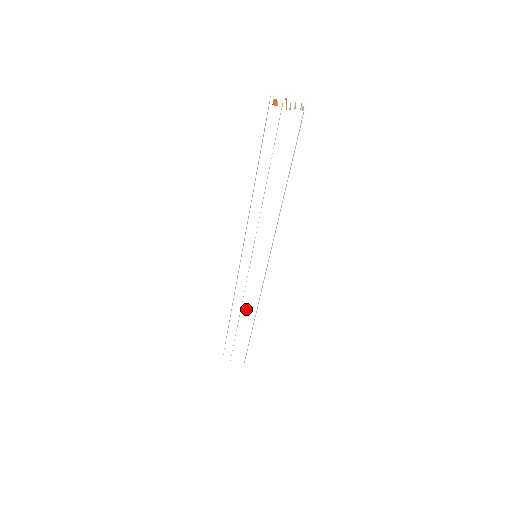
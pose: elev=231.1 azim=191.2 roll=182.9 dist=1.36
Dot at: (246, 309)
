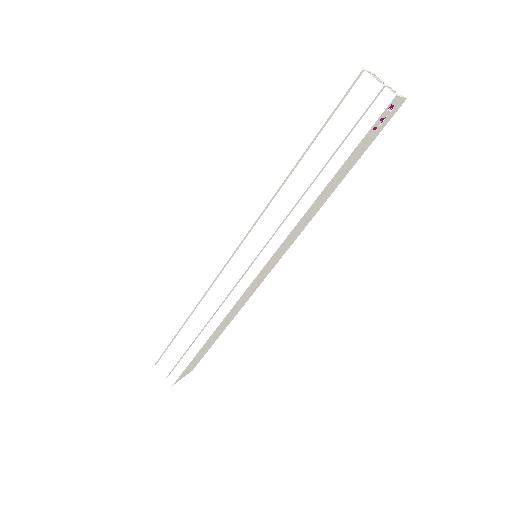
Dot at: (209, 310)
